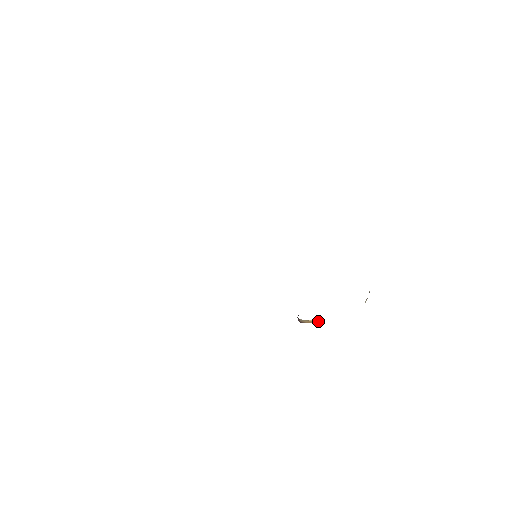
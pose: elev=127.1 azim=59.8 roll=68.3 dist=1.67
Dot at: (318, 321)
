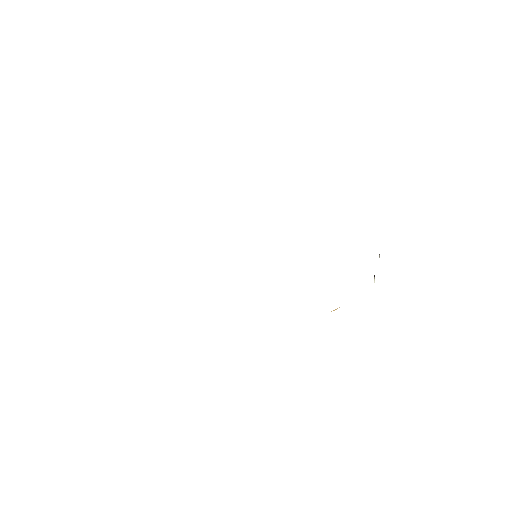
Dot at: occluded
